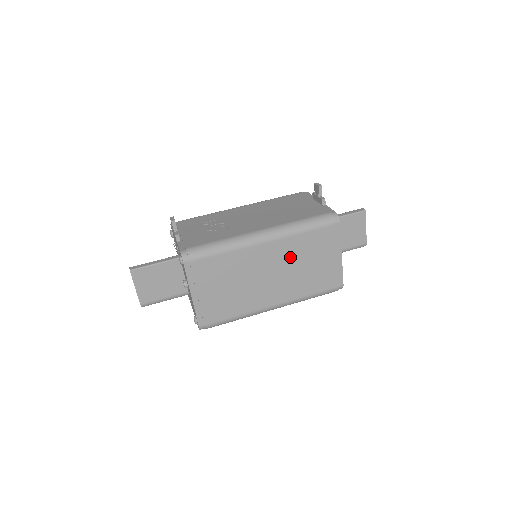
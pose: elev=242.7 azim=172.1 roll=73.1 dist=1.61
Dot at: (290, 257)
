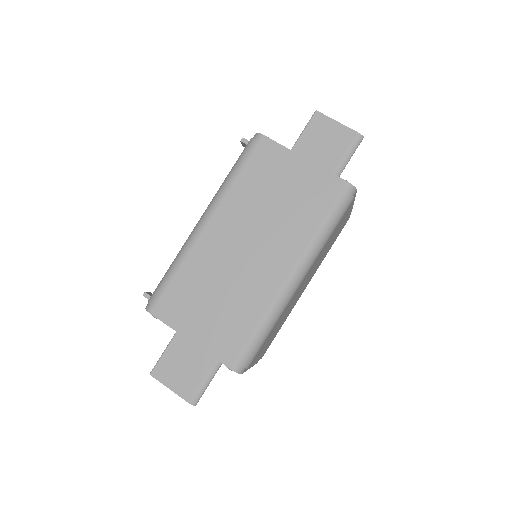
Dot at: (248, 212)
